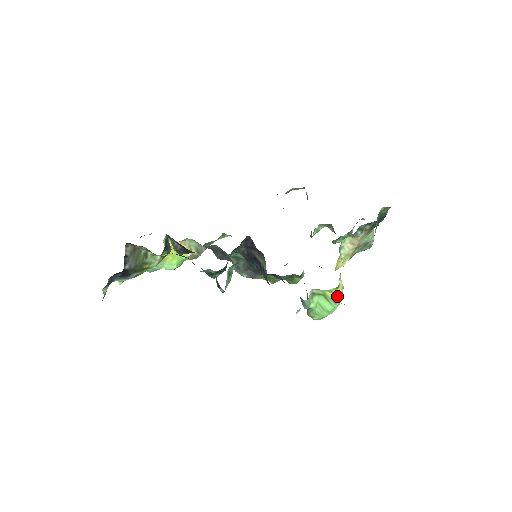
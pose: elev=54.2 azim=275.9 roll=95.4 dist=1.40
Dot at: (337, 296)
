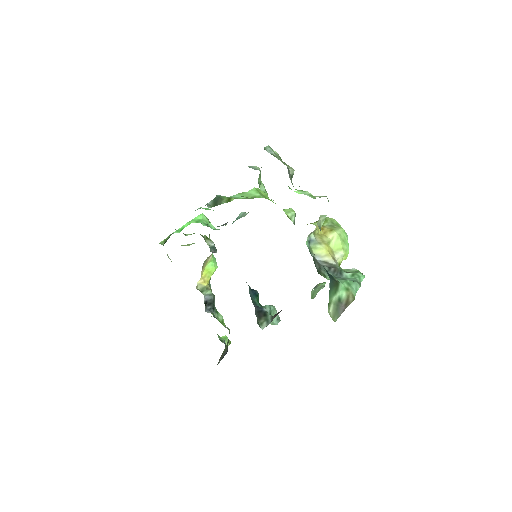
Dot at: occluded
